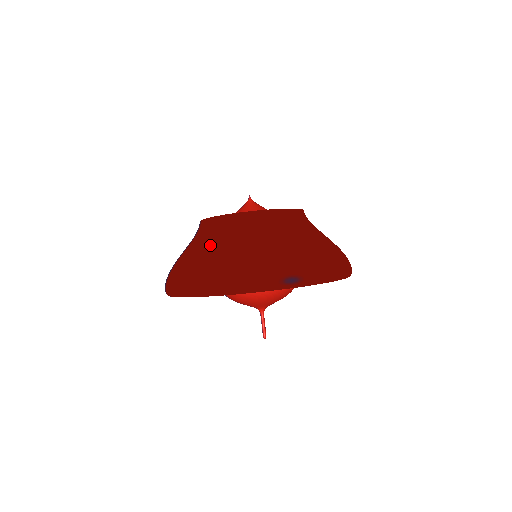
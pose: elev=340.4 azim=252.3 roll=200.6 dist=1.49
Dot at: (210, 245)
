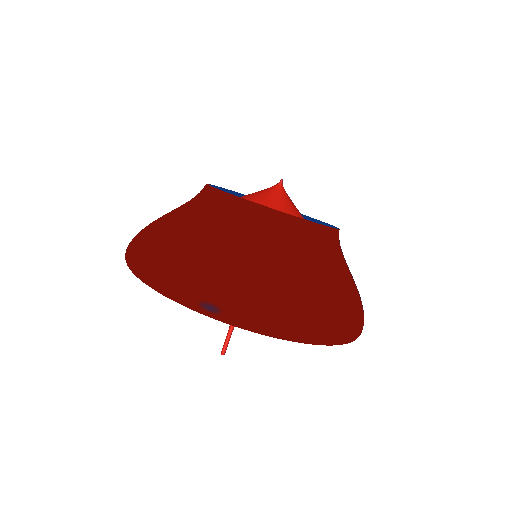
Dot at: (175, 216)
